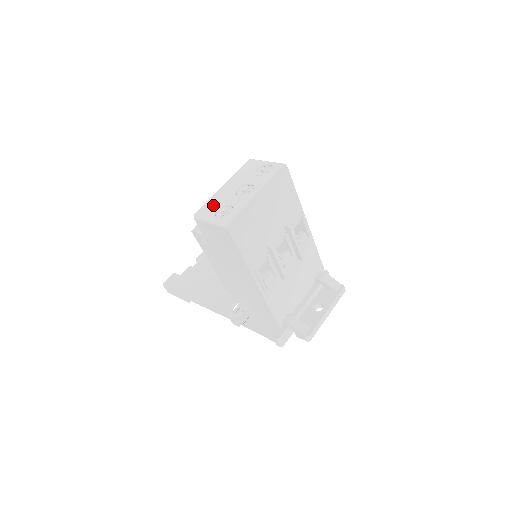
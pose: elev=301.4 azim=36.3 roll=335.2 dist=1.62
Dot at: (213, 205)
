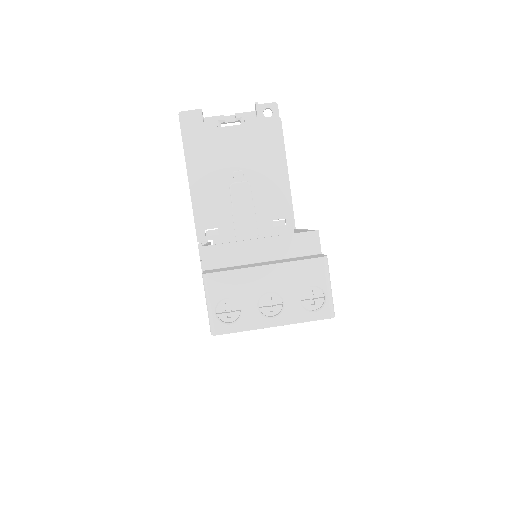
Dot at: (229, 287)
